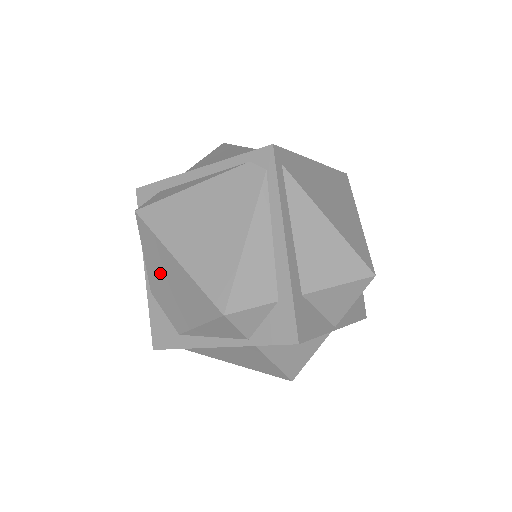
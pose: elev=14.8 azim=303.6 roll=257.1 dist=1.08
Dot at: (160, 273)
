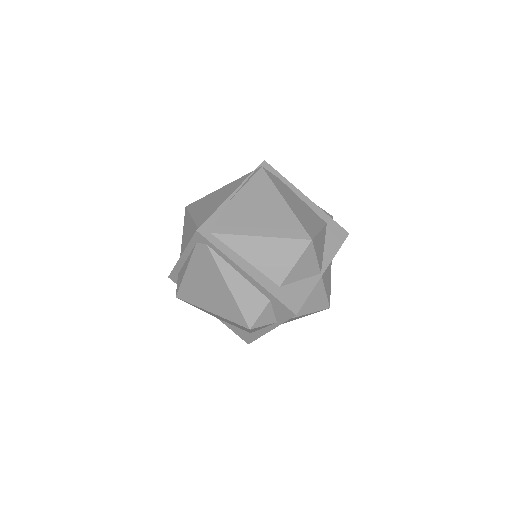
Dot at: (214, 315)
